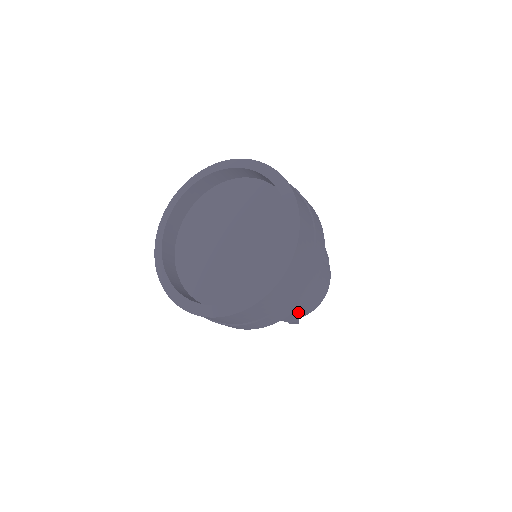
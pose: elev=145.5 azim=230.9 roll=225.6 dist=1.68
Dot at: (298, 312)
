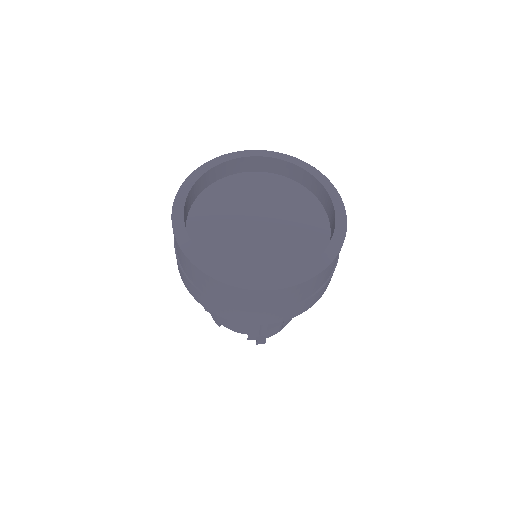
Dot at: occluded
